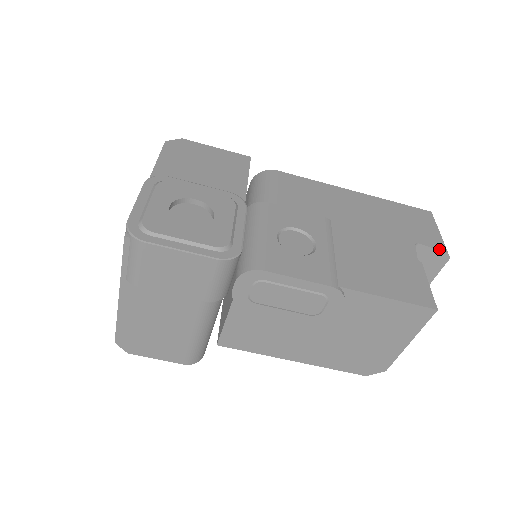
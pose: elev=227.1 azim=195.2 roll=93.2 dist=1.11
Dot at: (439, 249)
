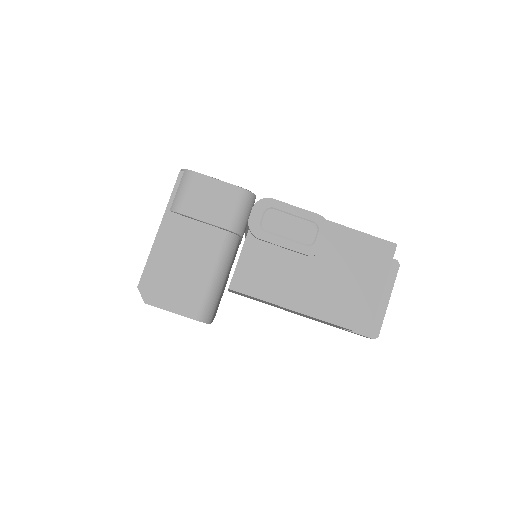
Dot at: occluded
